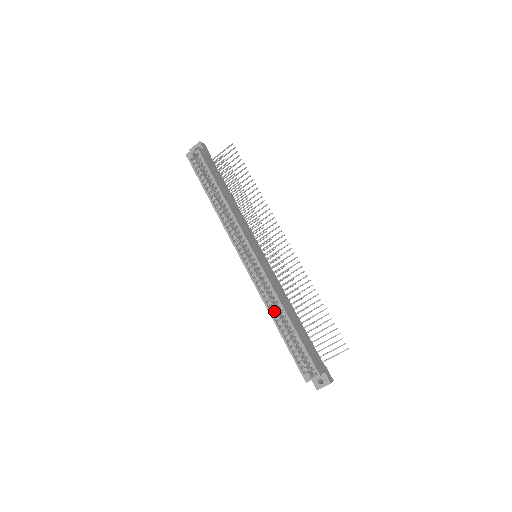
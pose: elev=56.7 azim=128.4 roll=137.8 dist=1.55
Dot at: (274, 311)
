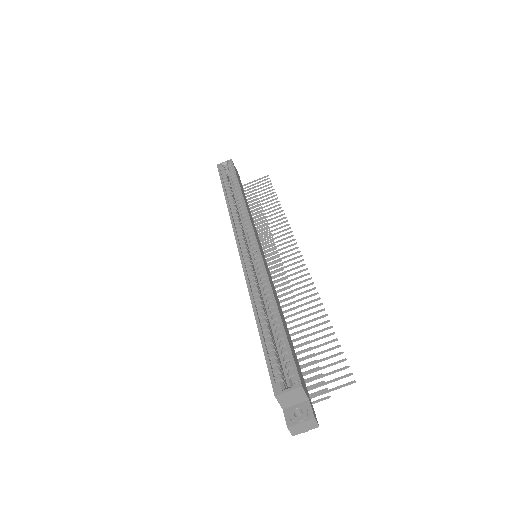
Dot at: (258, 302)
